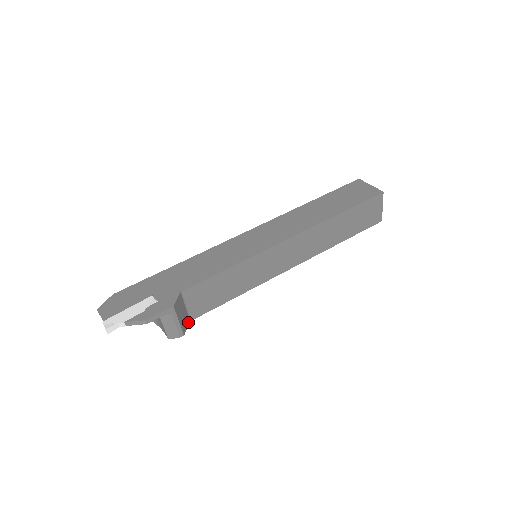
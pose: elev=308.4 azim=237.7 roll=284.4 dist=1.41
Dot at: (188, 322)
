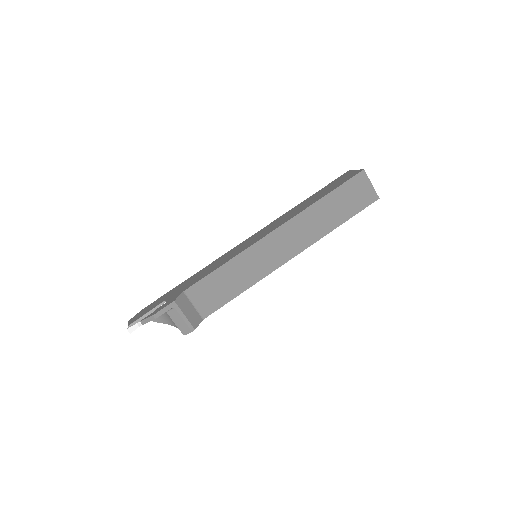
Dot at: (200, 320)
